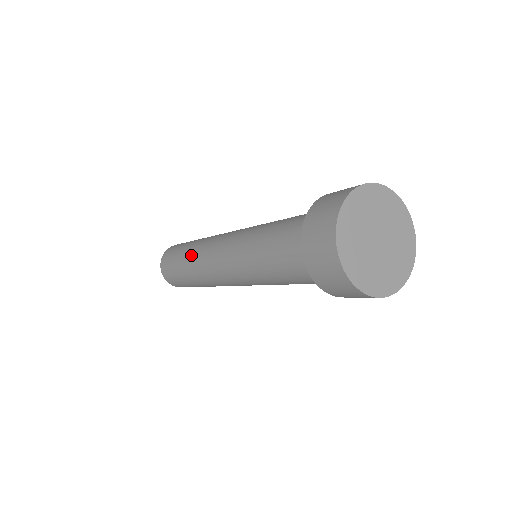
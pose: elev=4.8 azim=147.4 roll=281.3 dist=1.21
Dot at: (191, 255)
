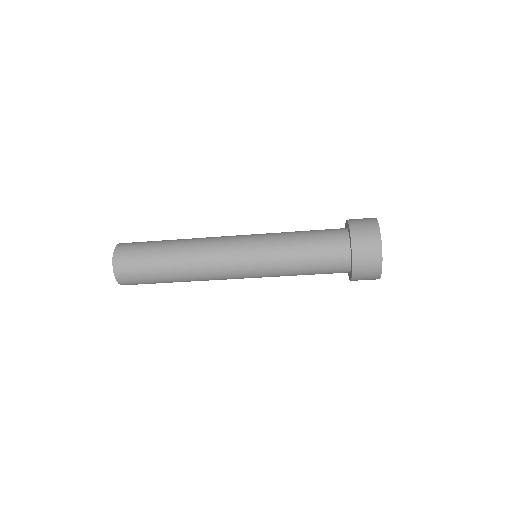
Dot at: (184, 265)
